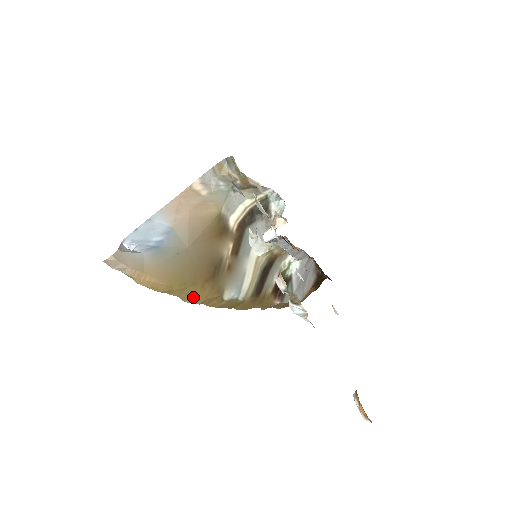
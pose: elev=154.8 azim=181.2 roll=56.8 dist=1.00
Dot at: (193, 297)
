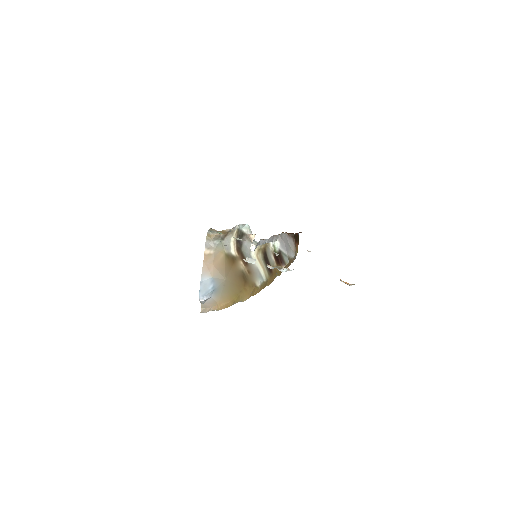
Dot at: (245, 297)
